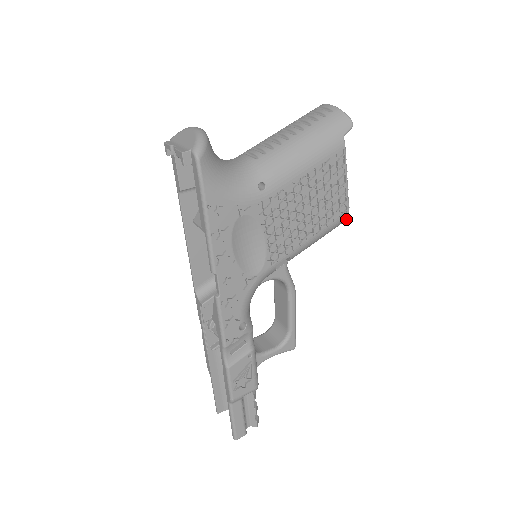
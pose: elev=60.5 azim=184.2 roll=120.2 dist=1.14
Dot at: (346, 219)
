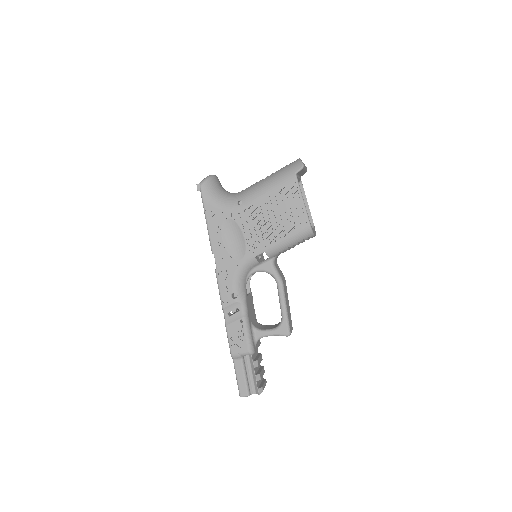
Dot at: (311, 231)
